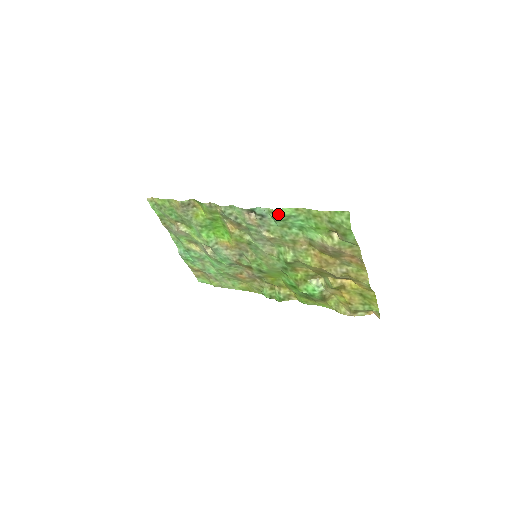
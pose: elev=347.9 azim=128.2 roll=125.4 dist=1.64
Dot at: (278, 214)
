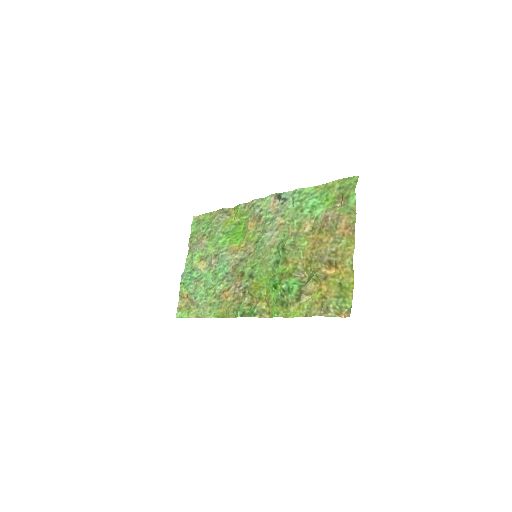
Dot at: (299, 193)
